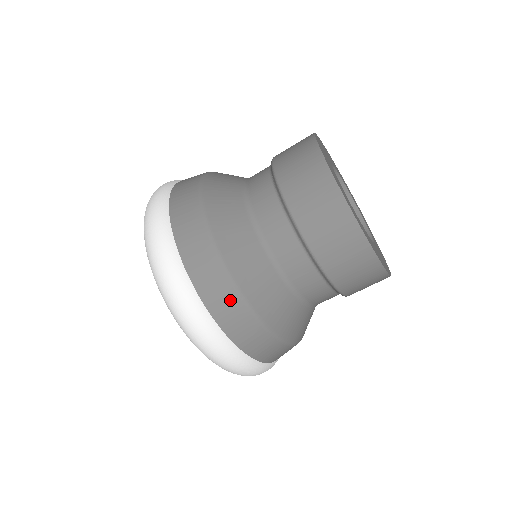
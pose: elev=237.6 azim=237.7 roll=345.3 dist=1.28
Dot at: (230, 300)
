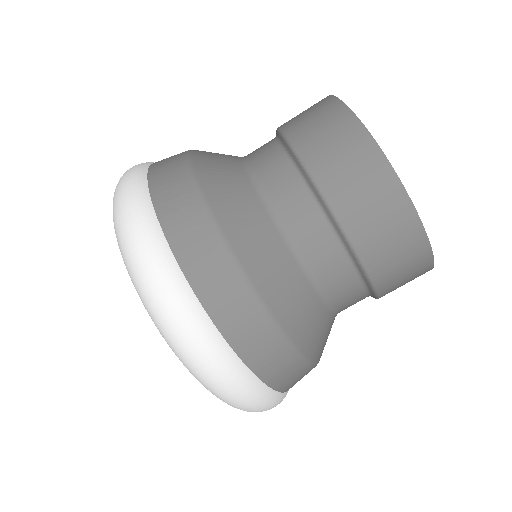
Dot at: (178, 180)
